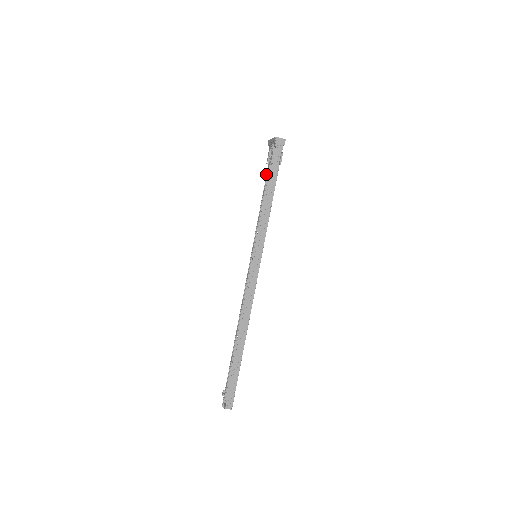
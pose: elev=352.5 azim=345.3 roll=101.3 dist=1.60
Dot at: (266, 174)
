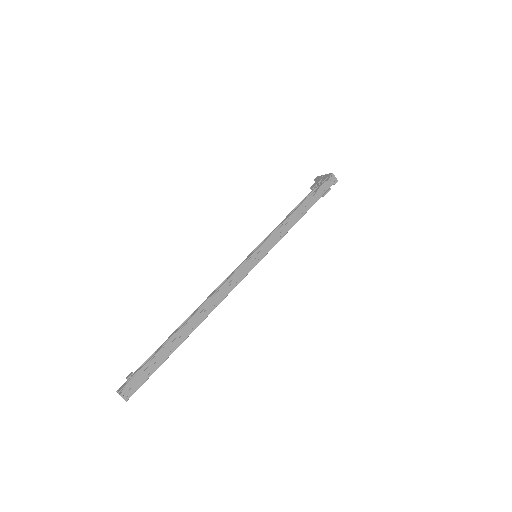
Dot at: (306, 196)
